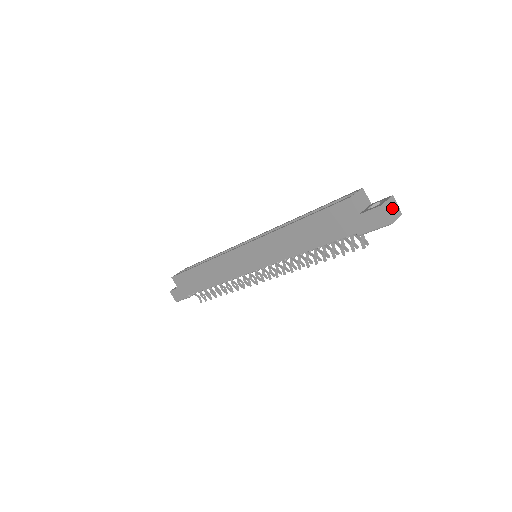
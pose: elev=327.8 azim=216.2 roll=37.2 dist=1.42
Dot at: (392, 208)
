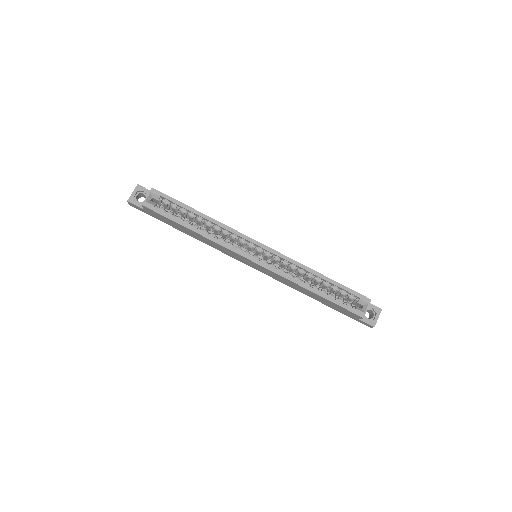
Dot at: occluded
